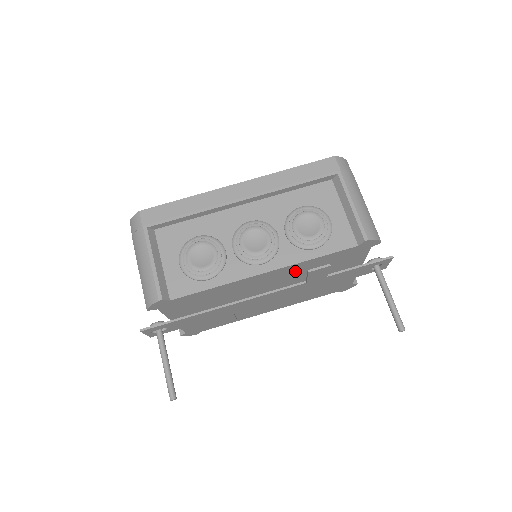
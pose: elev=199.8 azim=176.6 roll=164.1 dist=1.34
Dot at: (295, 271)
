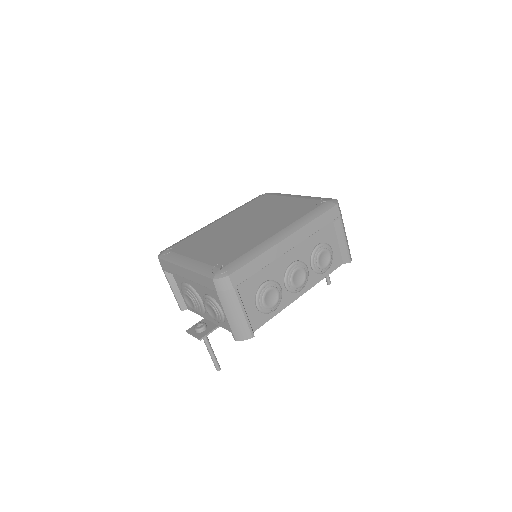
Dot at: occluded
